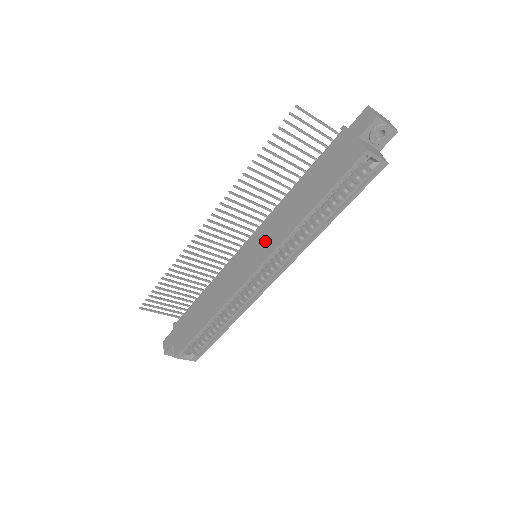
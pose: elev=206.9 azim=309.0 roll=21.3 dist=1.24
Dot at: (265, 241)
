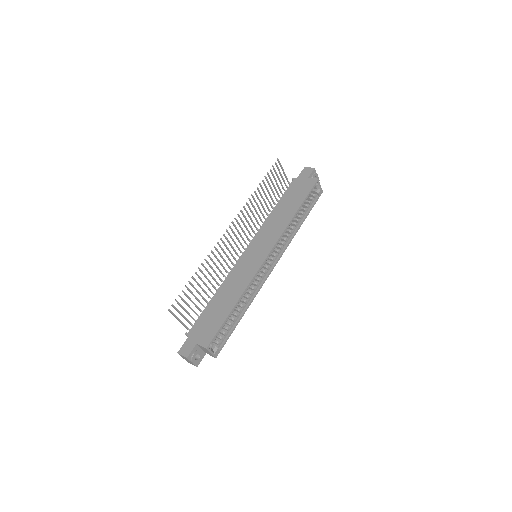
Dot at: (266, 240)
